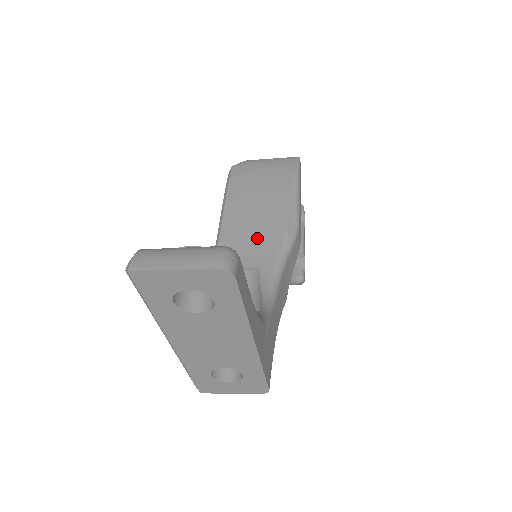
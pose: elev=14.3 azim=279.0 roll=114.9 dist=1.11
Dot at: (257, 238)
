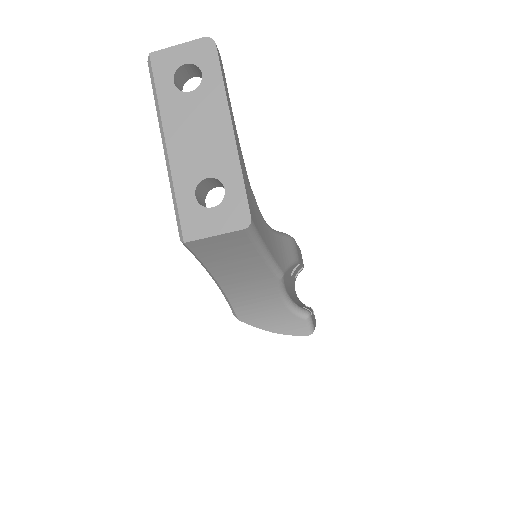
Dot at: occluded
